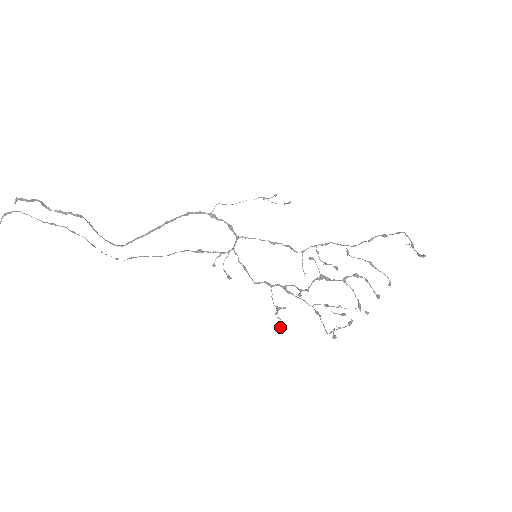
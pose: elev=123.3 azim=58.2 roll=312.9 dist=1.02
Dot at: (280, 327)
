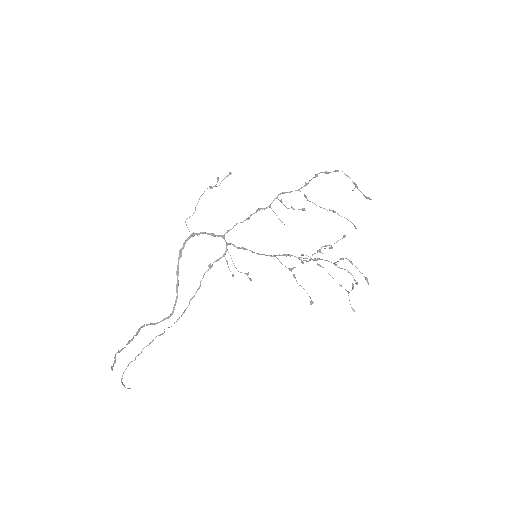
Dot at: (312, 303)
